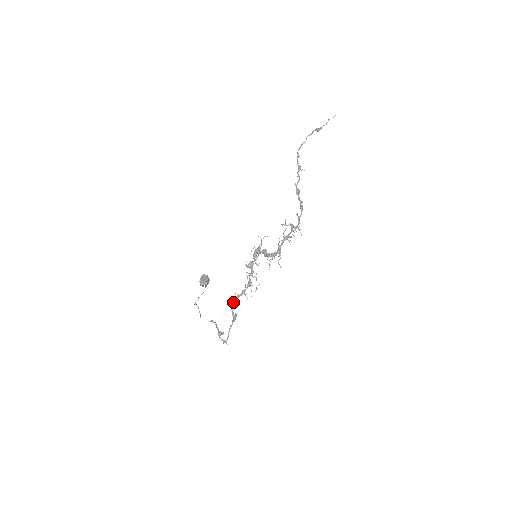
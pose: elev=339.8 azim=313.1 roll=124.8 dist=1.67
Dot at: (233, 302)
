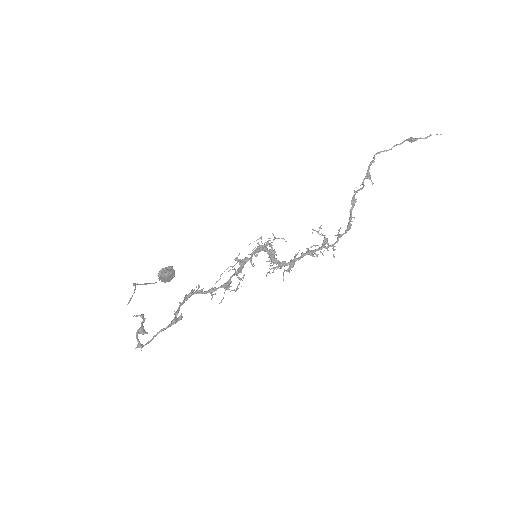
Dot at: (189, 294)
